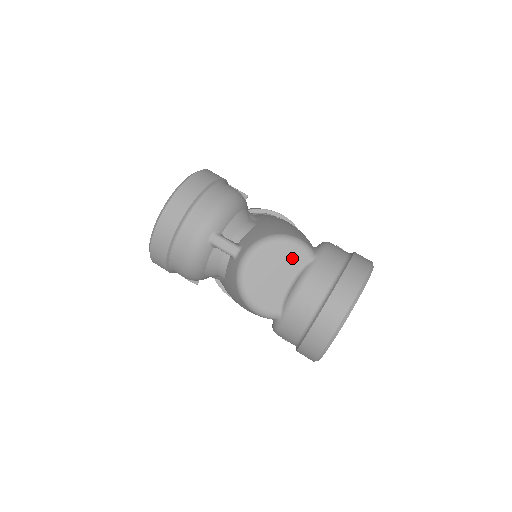
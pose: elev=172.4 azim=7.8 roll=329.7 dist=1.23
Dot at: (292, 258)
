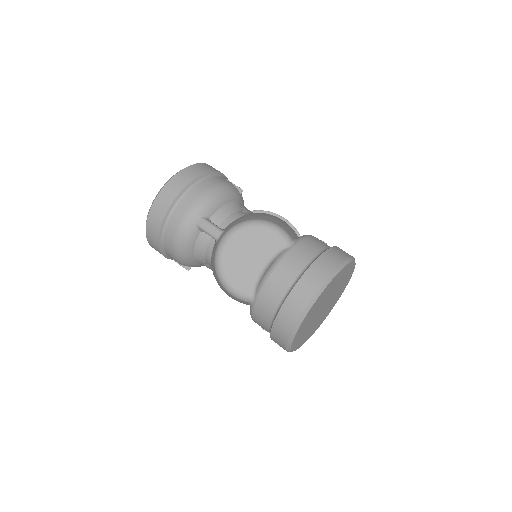
Dot at: (268, 243)
